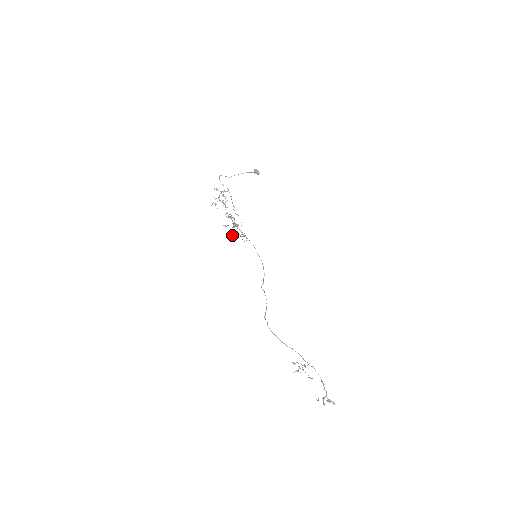
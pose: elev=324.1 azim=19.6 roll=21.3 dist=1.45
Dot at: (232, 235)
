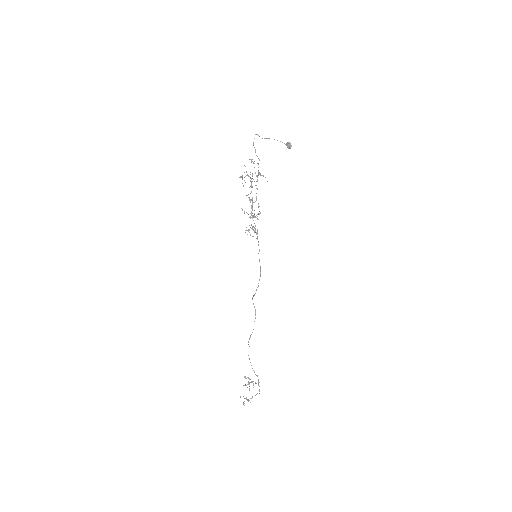
Dot at: occluded
